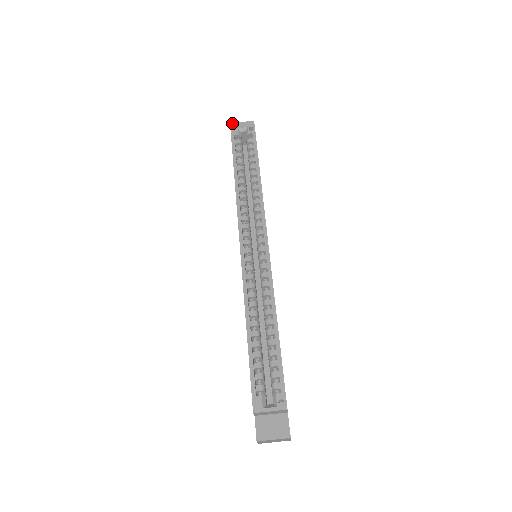
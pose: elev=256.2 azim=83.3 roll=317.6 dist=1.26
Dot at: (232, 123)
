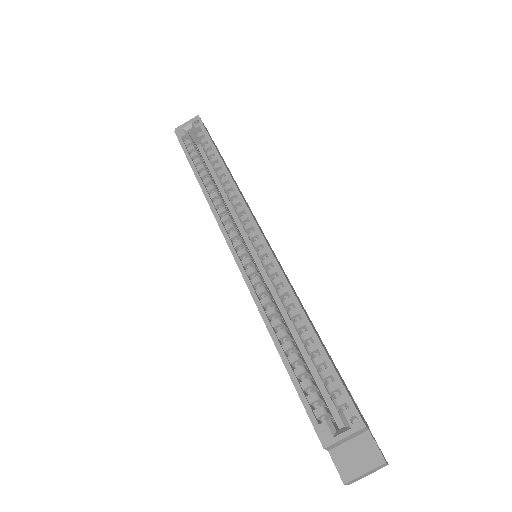
Dot at: (176, 128)
